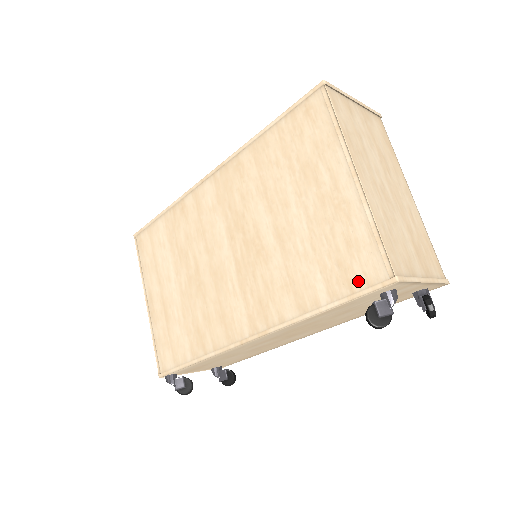
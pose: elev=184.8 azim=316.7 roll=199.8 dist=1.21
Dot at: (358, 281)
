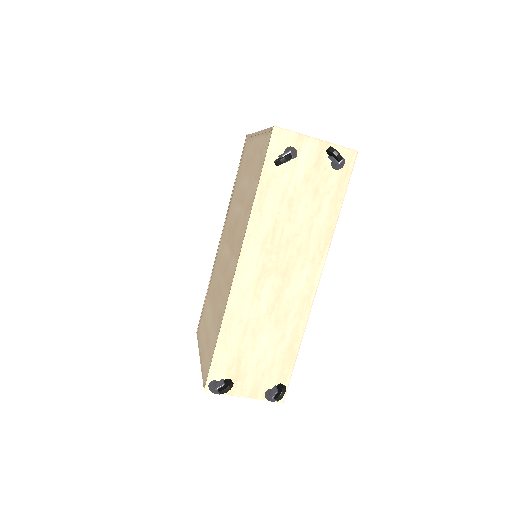
Dot at: (264, 154)
